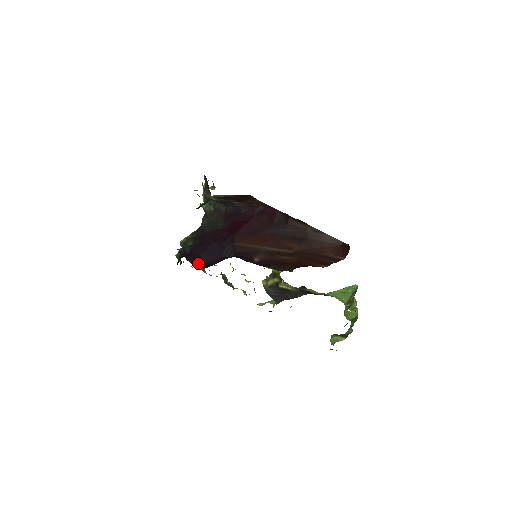
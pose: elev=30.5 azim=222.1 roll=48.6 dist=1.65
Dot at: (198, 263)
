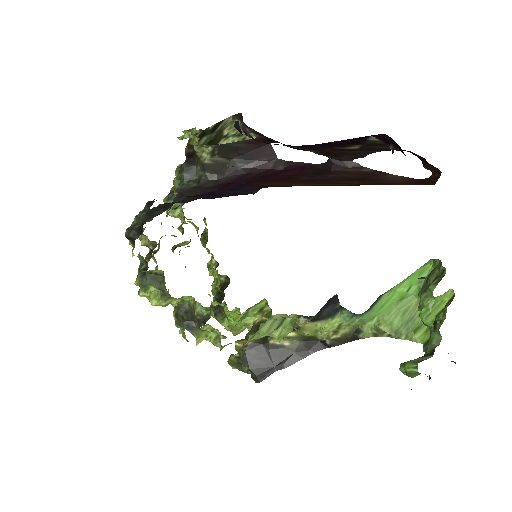
Dot at: occluded
